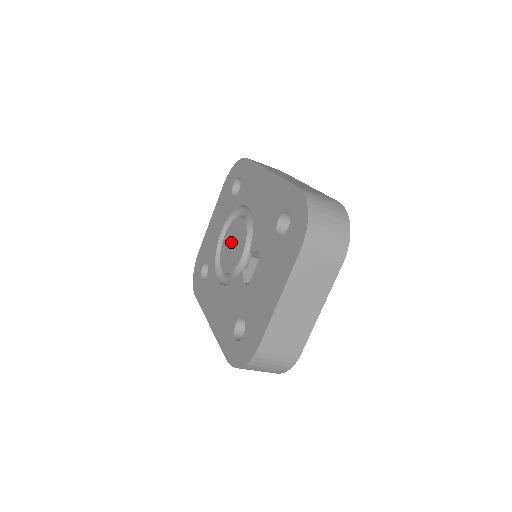
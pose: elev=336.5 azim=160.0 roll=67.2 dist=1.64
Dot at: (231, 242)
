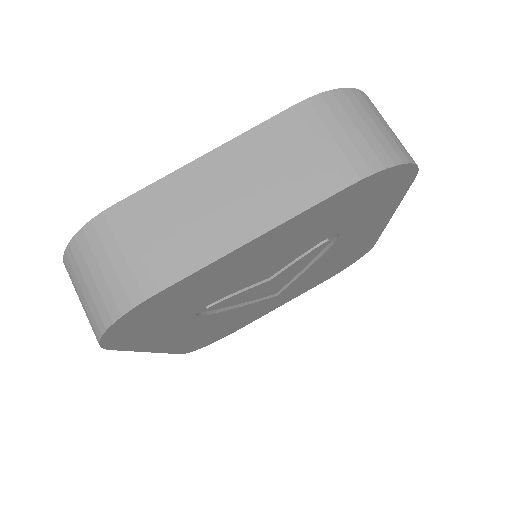
Dot at: occluded
